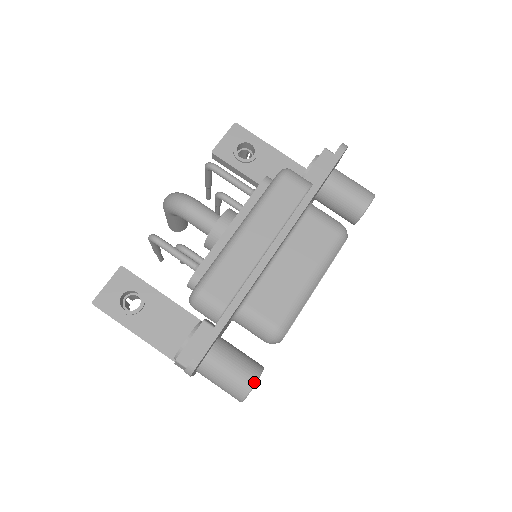
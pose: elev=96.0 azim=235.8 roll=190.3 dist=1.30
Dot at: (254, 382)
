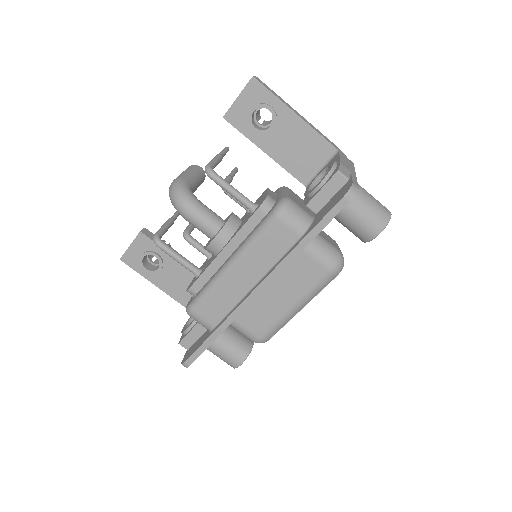
Dot at: (240, 363)
